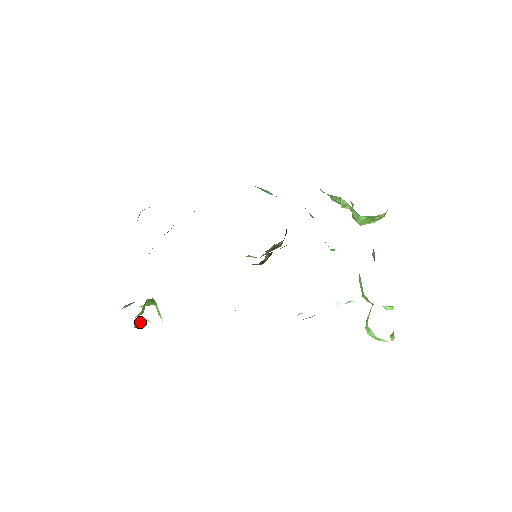
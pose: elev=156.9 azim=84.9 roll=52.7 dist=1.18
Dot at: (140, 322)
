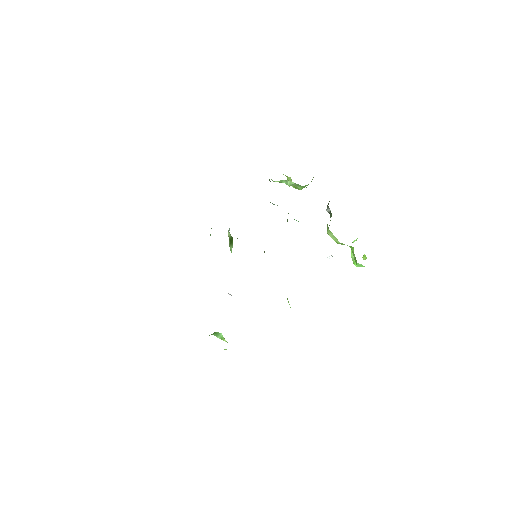
Dot at: occluded
